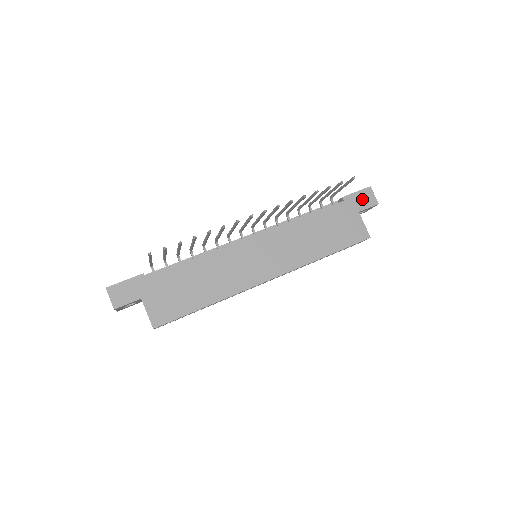
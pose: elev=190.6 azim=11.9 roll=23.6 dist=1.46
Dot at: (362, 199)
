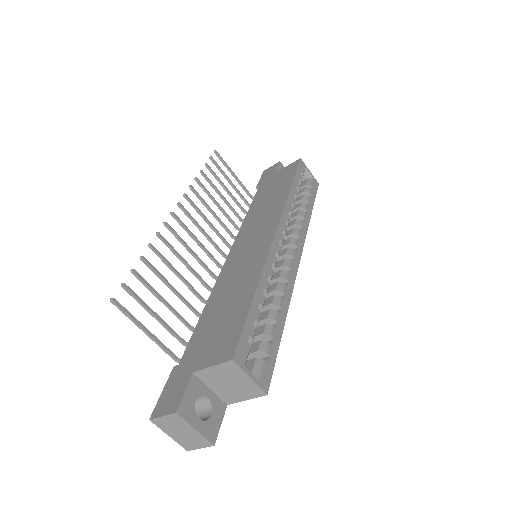
Dot at: (268, 174)
